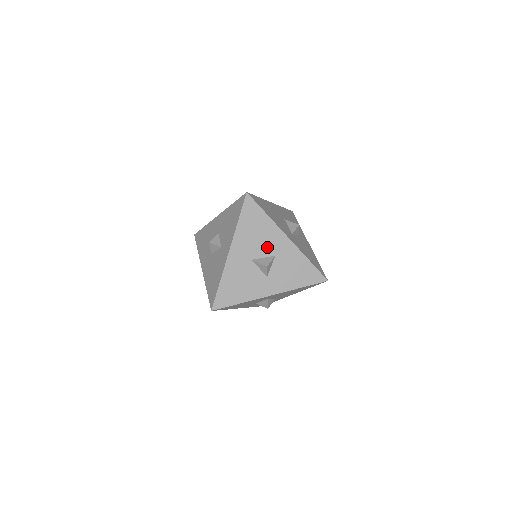
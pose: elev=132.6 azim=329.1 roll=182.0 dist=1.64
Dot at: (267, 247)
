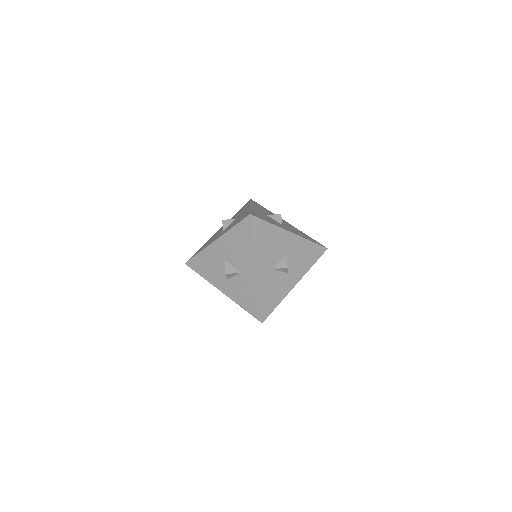
Dot at: occluded
